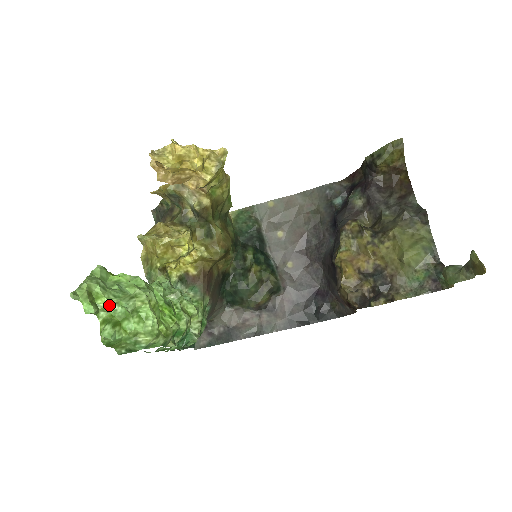
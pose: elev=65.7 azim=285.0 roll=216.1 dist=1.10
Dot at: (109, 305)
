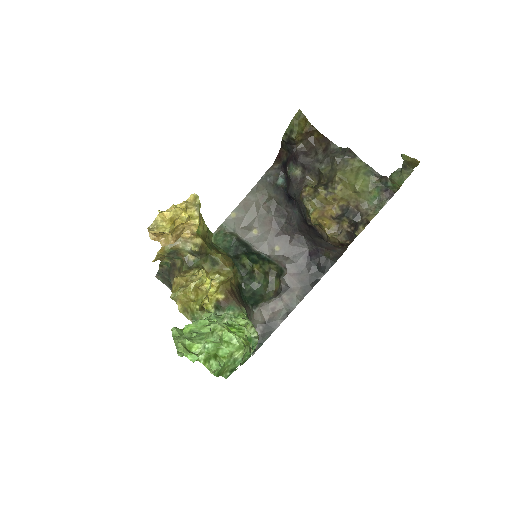
Dot at: (202, 347)
